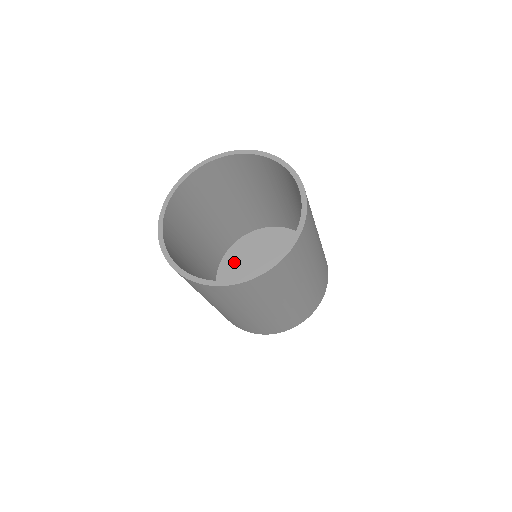
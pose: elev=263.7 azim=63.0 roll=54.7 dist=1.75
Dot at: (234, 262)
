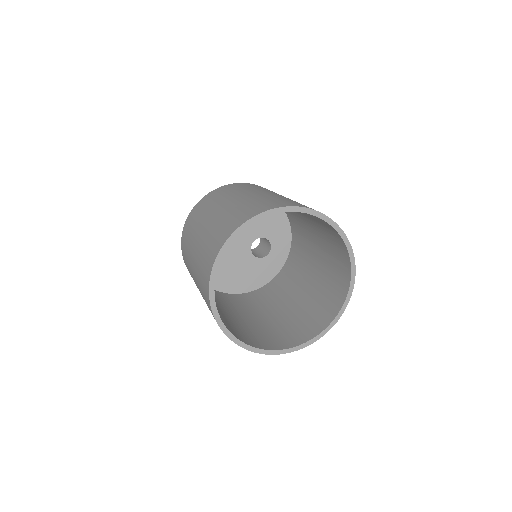
Dot at: occluded
